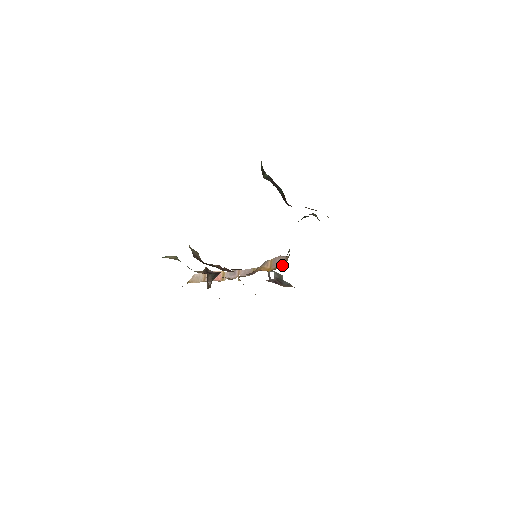
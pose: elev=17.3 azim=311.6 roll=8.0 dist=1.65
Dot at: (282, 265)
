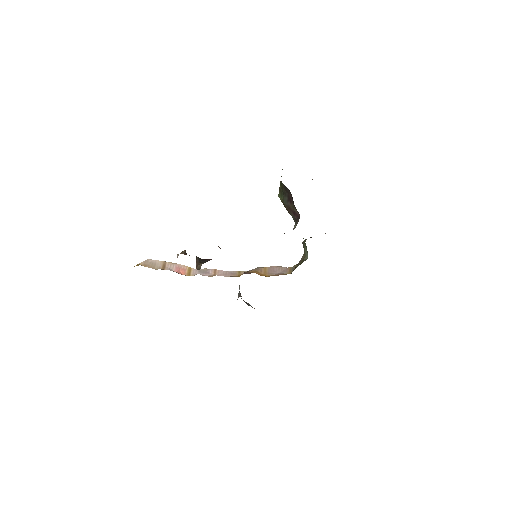
Dot at: (284, 274)
